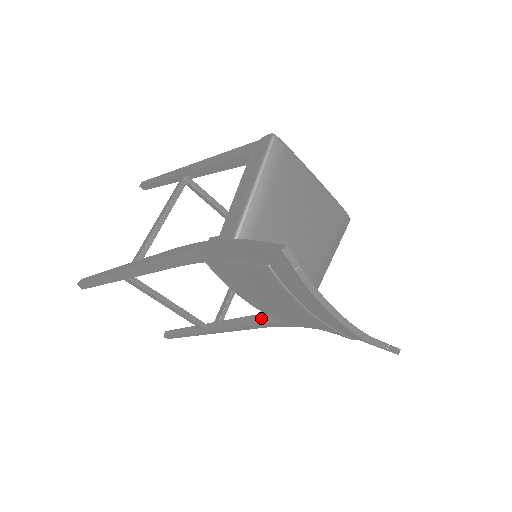
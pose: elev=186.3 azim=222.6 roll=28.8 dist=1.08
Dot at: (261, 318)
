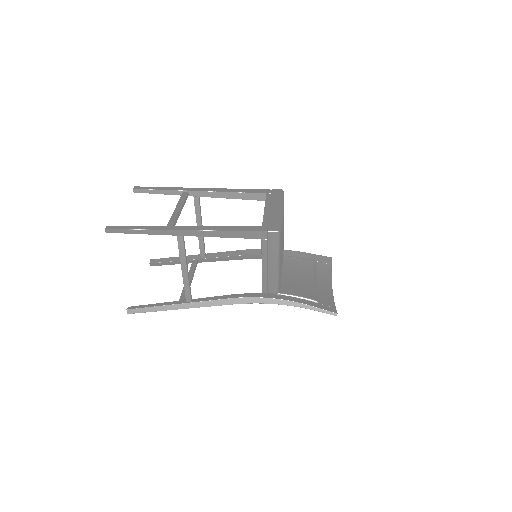
Dot at: (246, 257)
